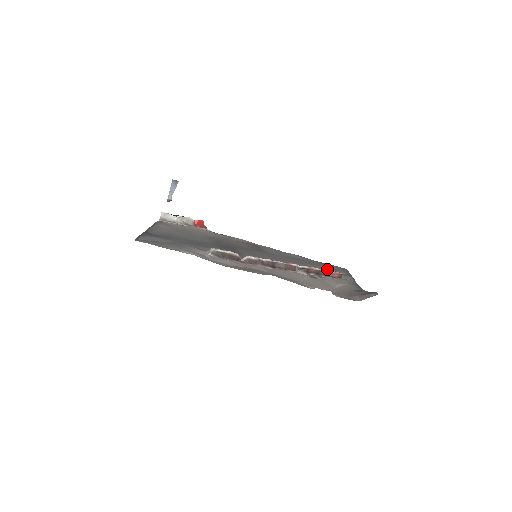
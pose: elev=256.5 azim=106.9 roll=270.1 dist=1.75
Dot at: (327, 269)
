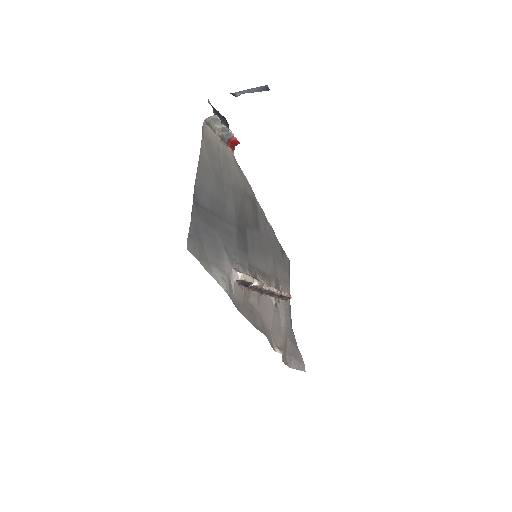
Dot at: (282, 269)
